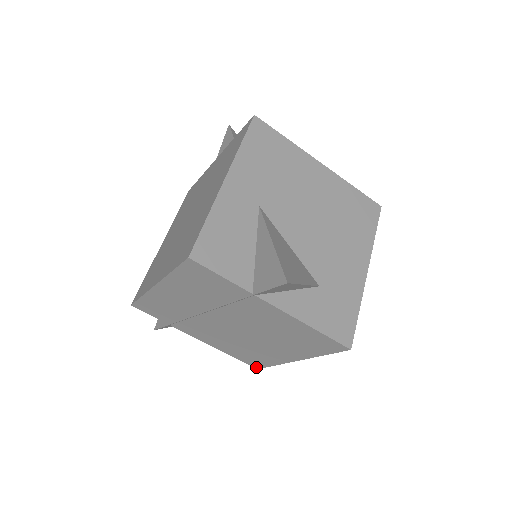
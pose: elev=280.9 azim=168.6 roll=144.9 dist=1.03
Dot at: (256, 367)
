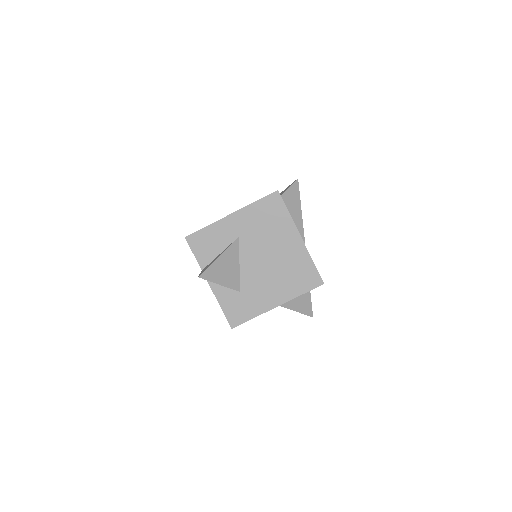
Dot at: occluded
